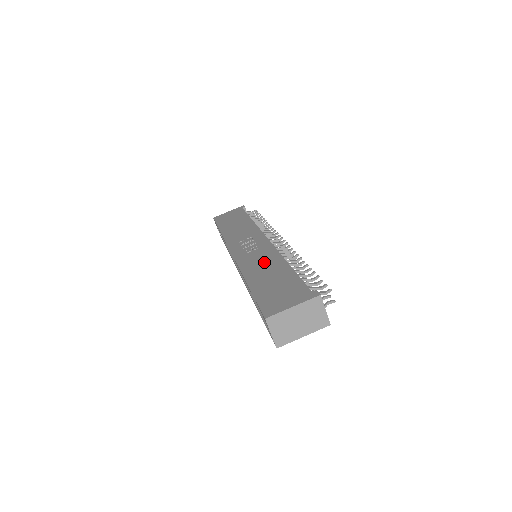
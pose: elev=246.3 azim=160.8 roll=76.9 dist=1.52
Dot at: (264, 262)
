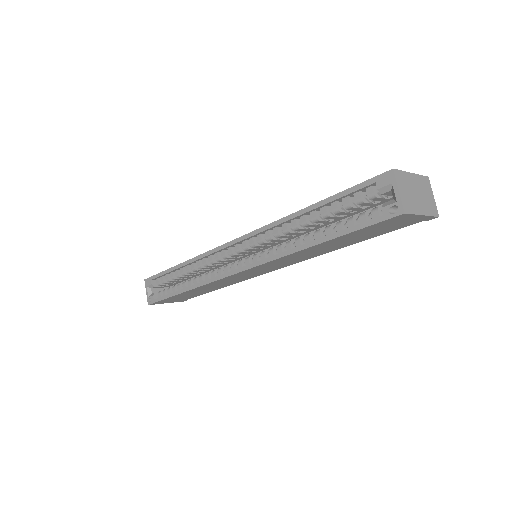
Dot at: occluded
